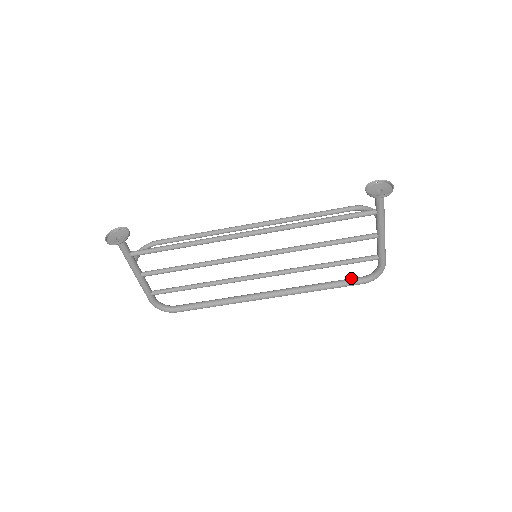
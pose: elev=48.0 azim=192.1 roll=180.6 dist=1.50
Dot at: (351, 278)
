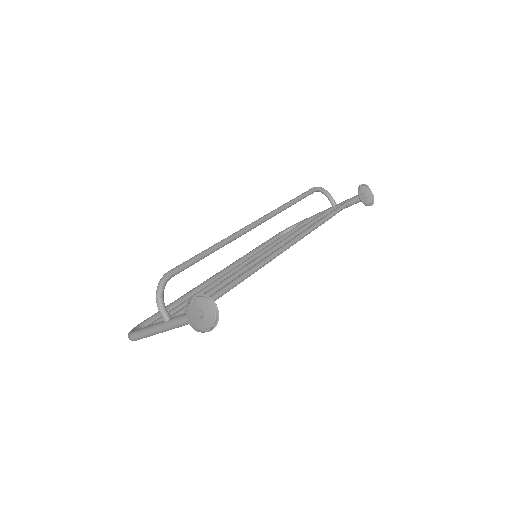
Dot at: (275, 238)
